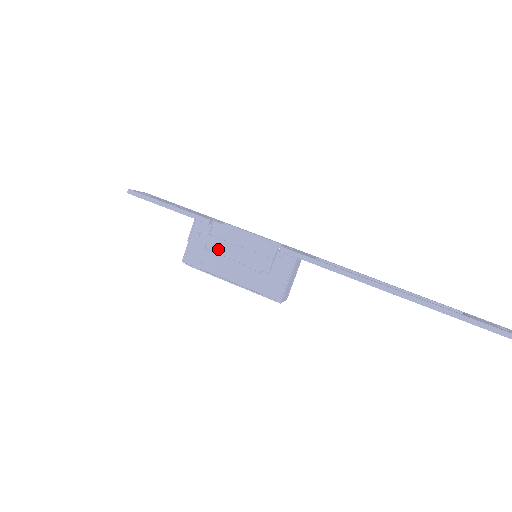
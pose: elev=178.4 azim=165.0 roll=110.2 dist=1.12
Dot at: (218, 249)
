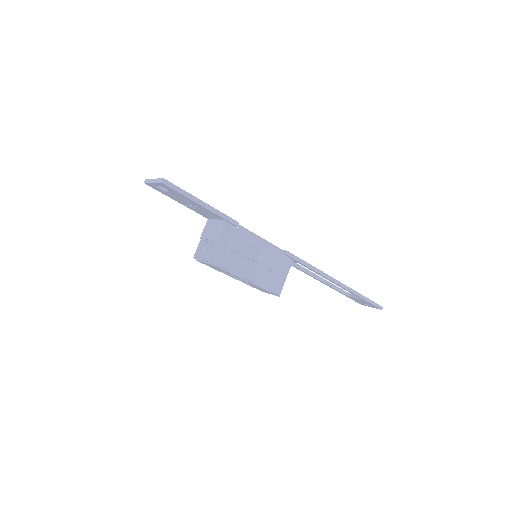
Dot at: (241, 250)
